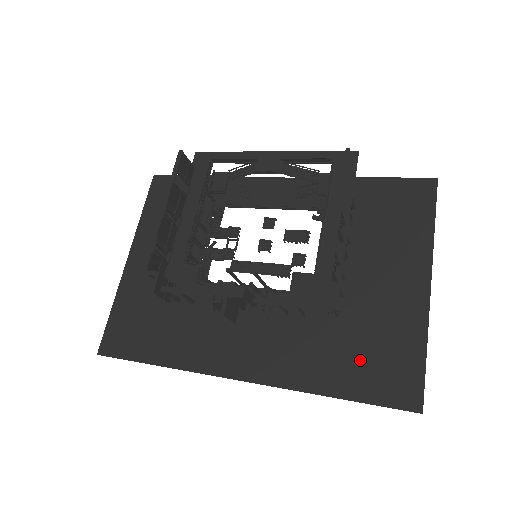
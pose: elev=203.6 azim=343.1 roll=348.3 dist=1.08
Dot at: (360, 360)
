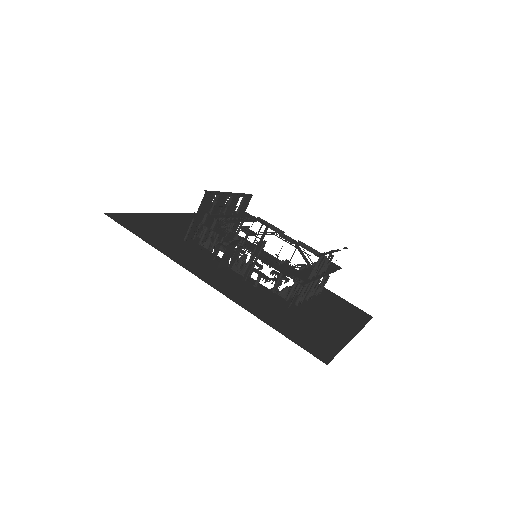
Dot at: (295, 326)
